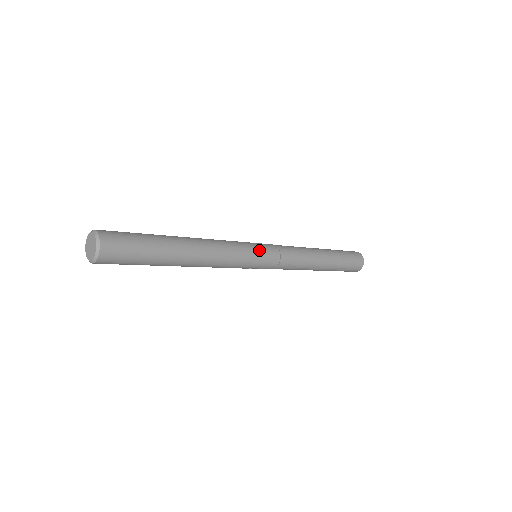
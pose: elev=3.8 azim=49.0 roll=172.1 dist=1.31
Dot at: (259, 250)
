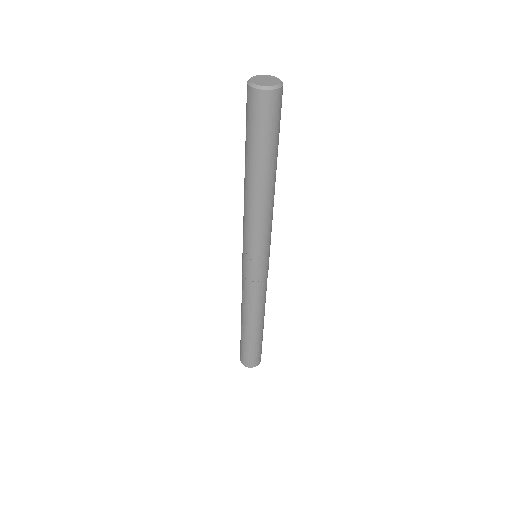
Dot at: occluded
